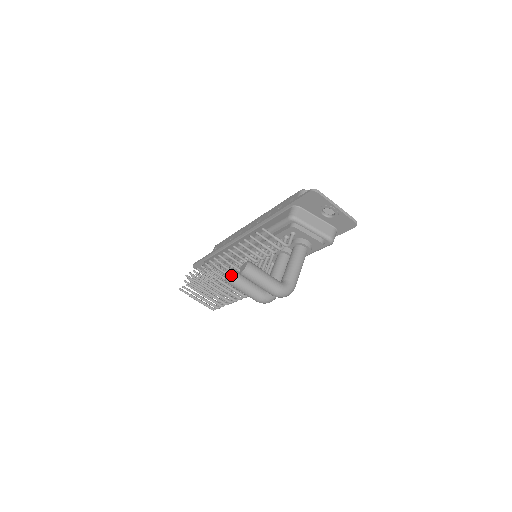
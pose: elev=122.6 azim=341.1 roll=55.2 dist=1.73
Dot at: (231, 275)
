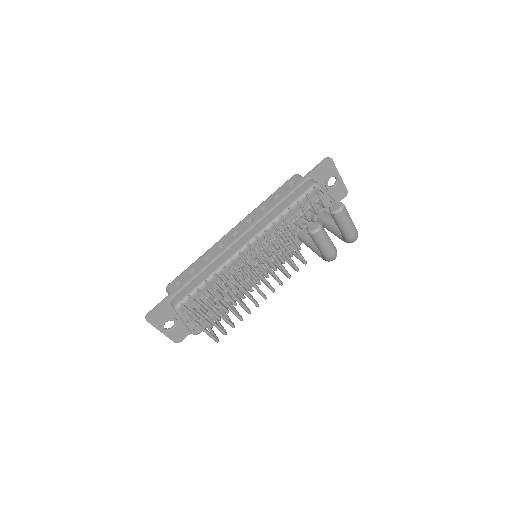
Dot at: (319, 223)
